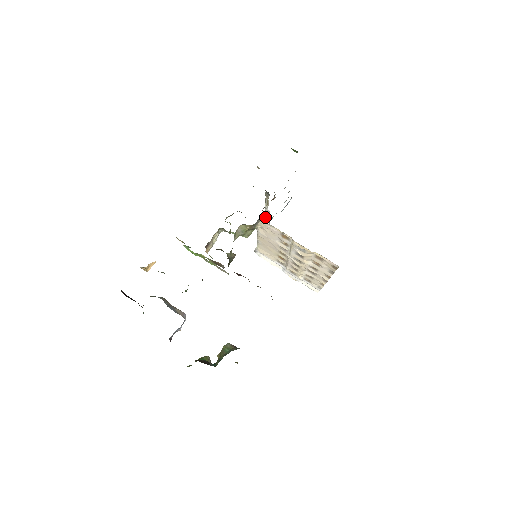
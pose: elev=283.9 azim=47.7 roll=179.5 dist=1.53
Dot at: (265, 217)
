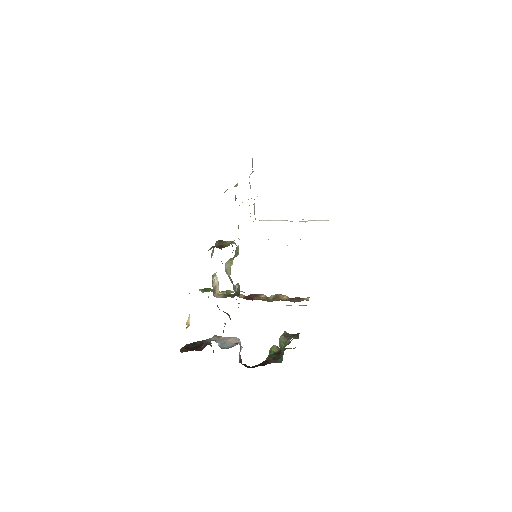
Dot at: occluded
